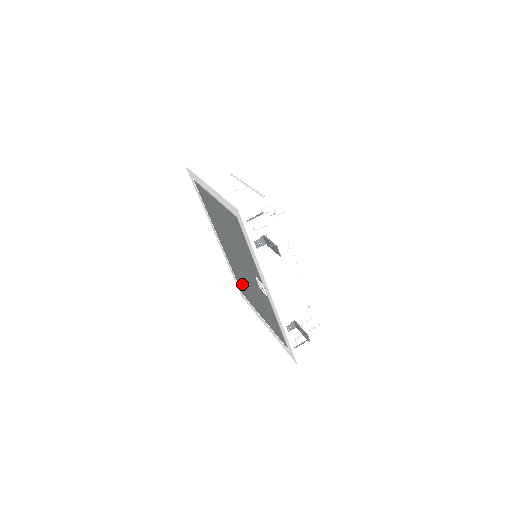
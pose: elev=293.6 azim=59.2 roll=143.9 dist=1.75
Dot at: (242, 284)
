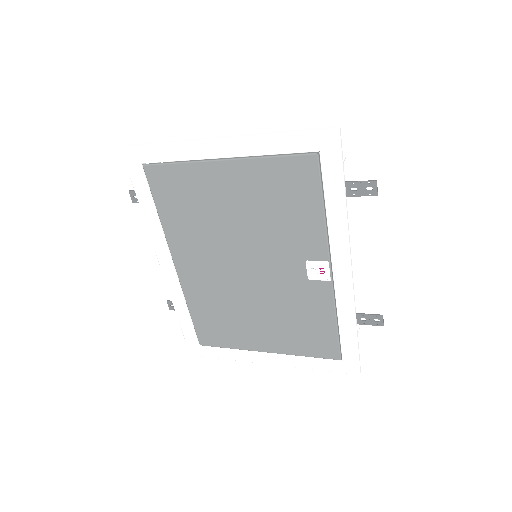
Dot at: (218, 319)
